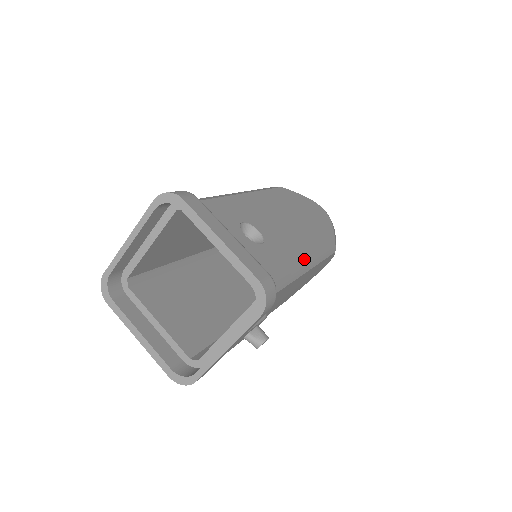
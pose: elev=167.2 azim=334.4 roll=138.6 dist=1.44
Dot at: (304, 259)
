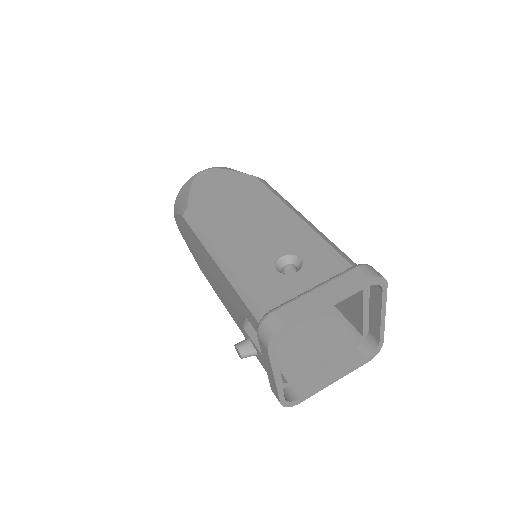
Dot at: (303, 221)
